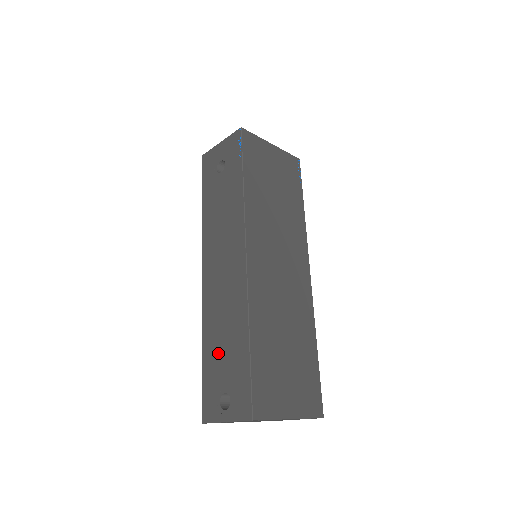
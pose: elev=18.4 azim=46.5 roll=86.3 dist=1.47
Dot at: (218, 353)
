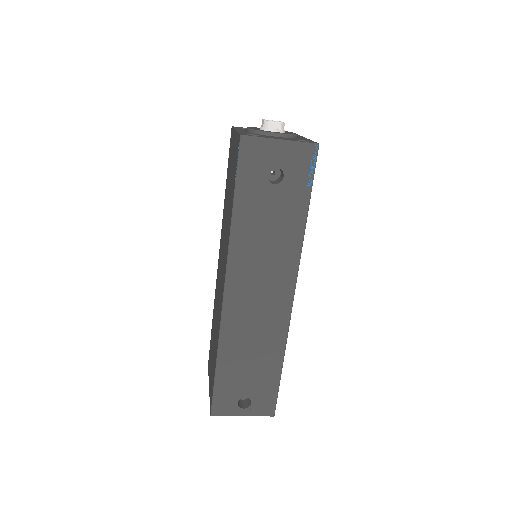
Dot at: (241, 368)
